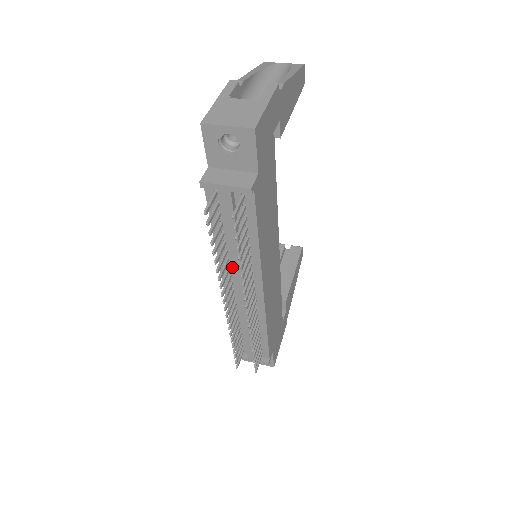
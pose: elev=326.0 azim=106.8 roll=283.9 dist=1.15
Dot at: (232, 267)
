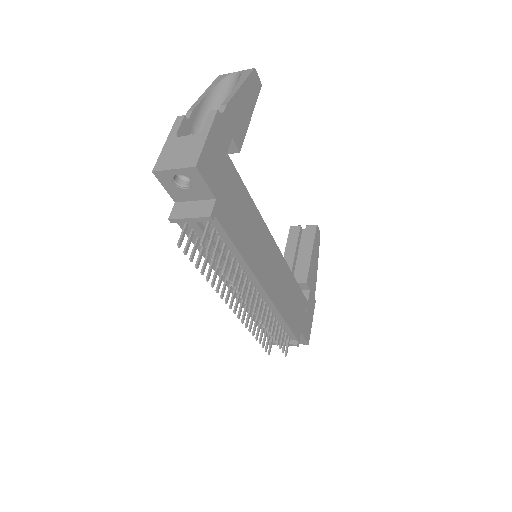
Dot at: occluded
